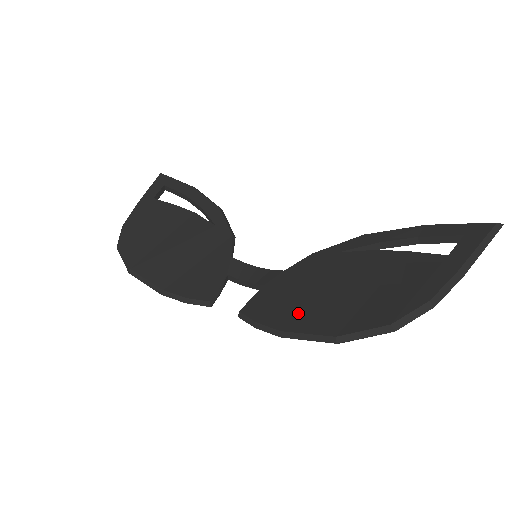
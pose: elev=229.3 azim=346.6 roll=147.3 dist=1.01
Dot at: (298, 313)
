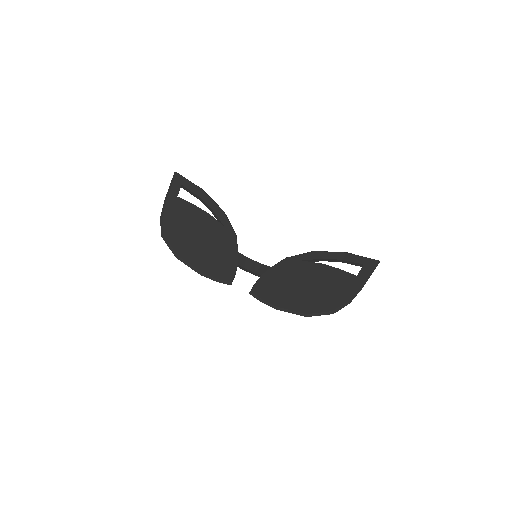
Dot at: (285, 297)
